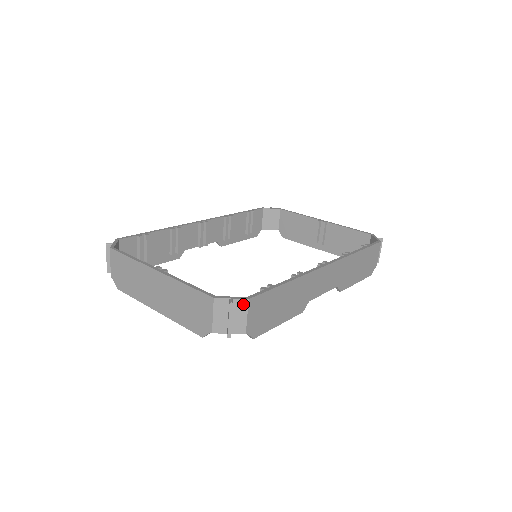
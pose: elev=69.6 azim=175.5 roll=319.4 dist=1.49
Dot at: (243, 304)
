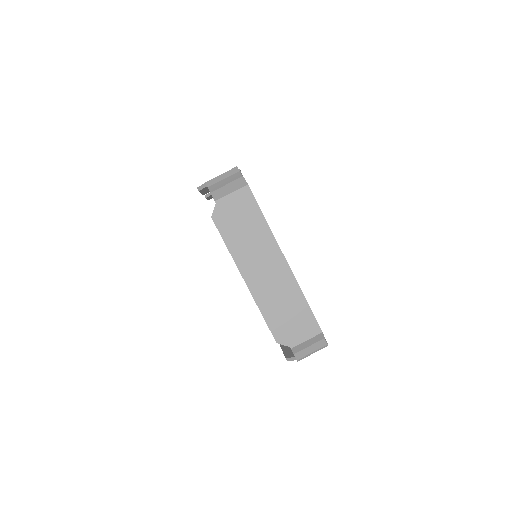
Dot at: occluded
